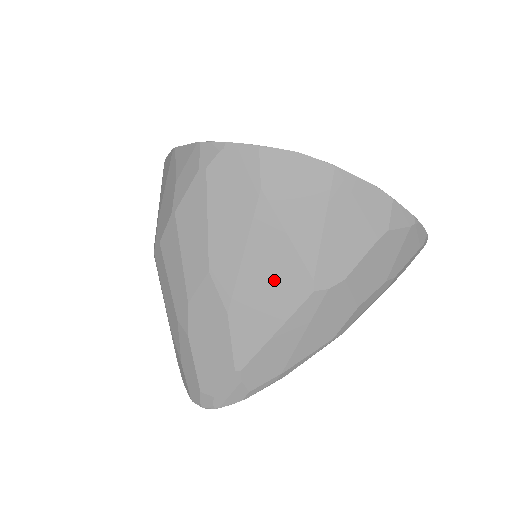
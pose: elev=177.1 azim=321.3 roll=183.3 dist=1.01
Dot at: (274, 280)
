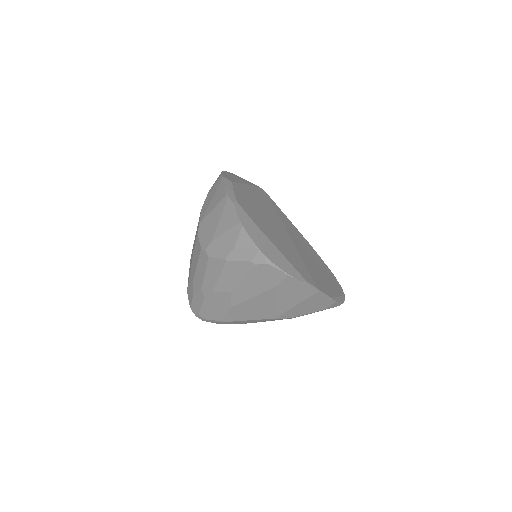
Dot at: (261, 309)
